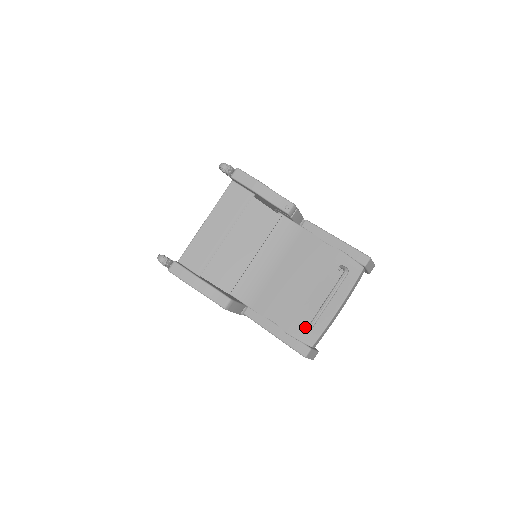
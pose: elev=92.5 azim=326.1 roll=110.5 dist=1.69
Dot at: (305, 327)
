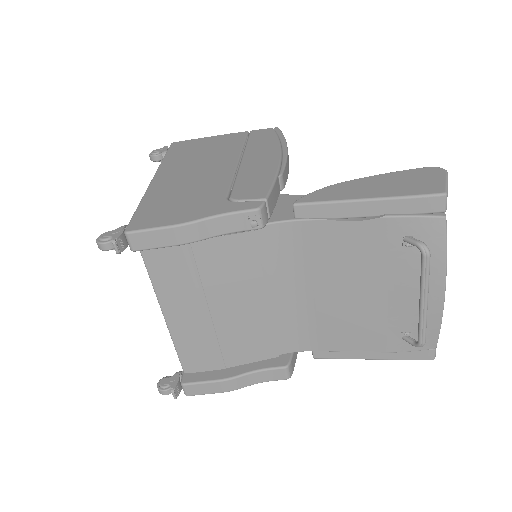
Dot at: (413, 343)
